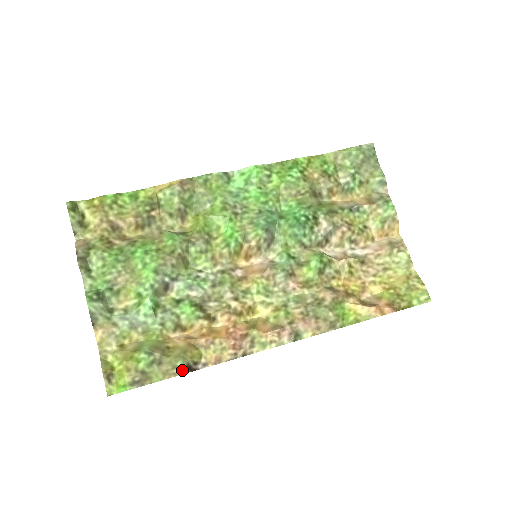
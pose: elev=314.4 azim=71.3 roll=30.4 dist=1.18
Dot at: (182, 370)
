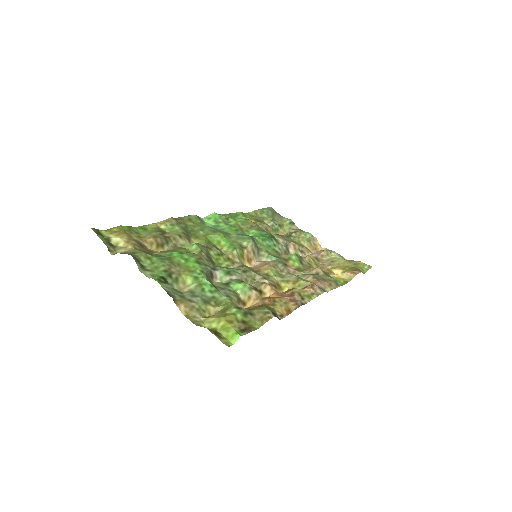
Dot at: (272, 314)
